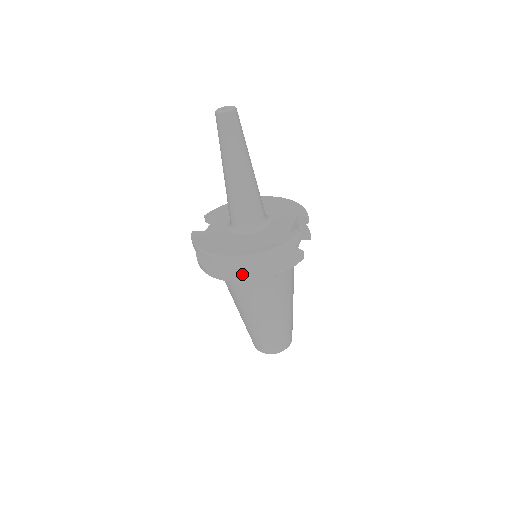
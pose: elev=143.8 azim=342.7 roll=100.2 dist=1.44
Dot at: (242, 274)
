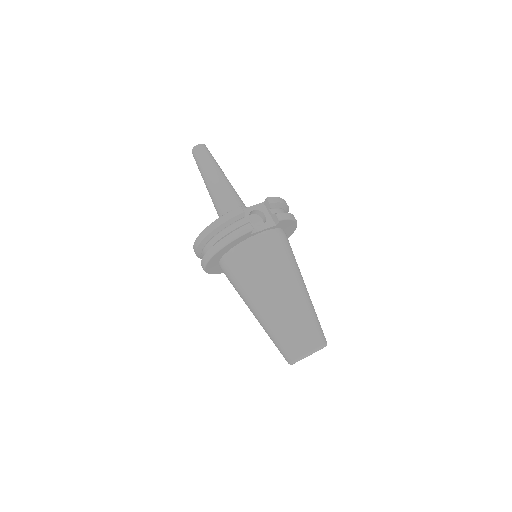
Dot at: (204, 255)
